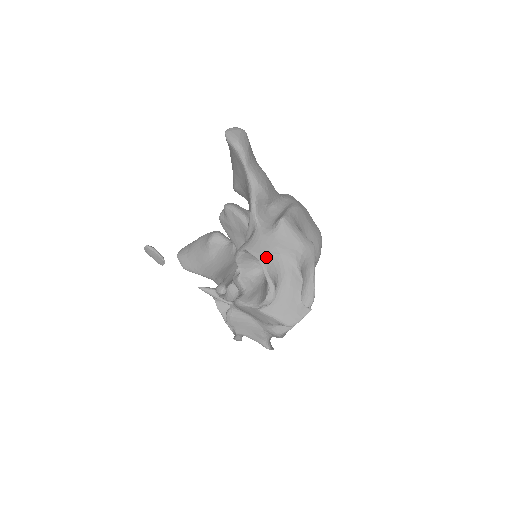
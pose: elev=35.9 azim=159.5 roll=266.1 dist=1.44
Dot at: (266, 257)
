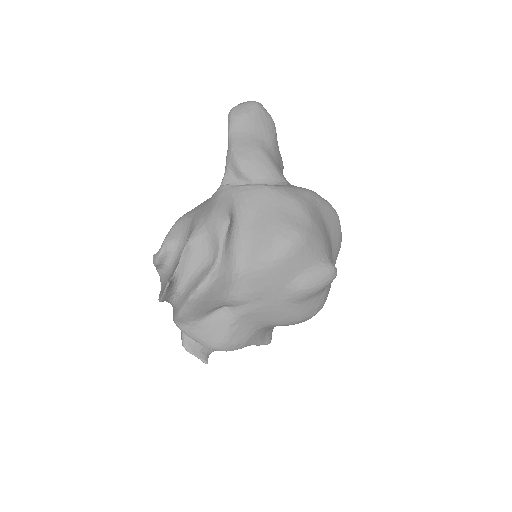
Dot at: (182, 218)
